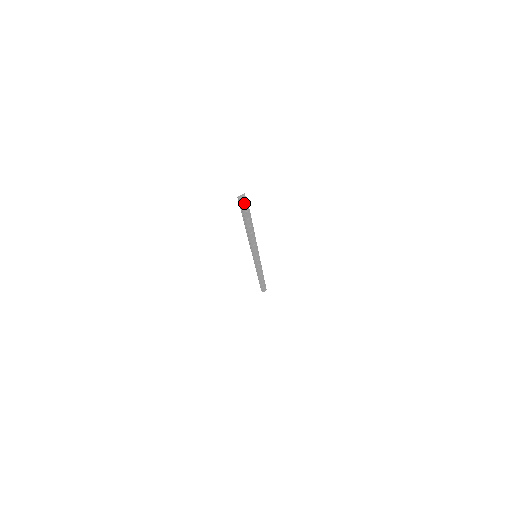
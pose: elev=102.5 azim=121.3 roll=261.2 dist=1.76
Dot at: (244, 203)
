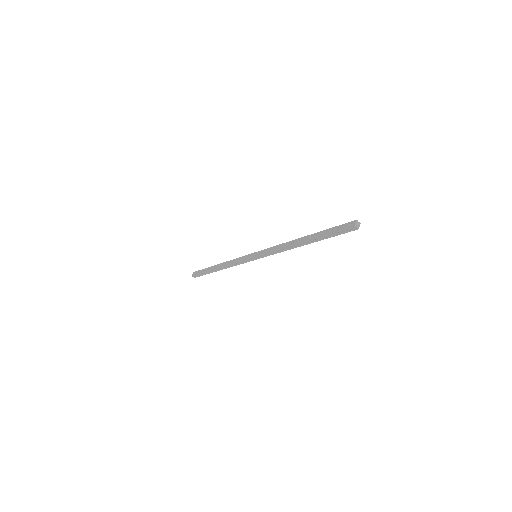
Dot at: (352, 228)
